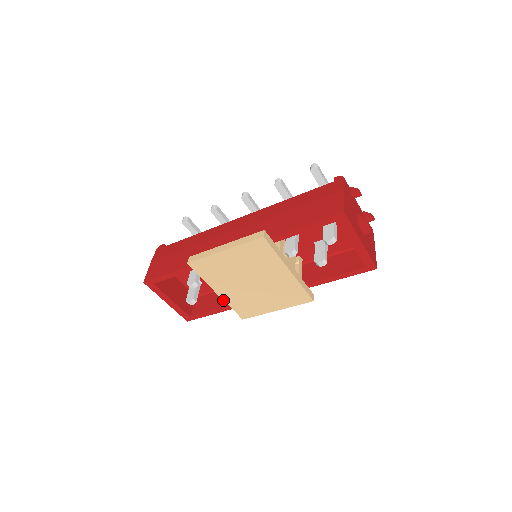
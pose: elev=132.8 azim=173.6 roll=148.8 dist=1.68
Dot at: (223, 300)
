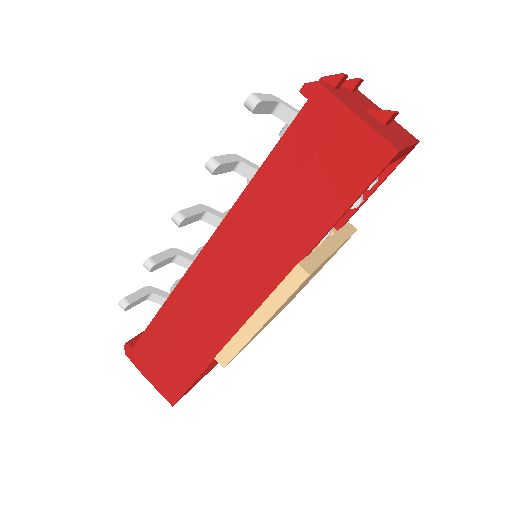
Dot at: occluded
